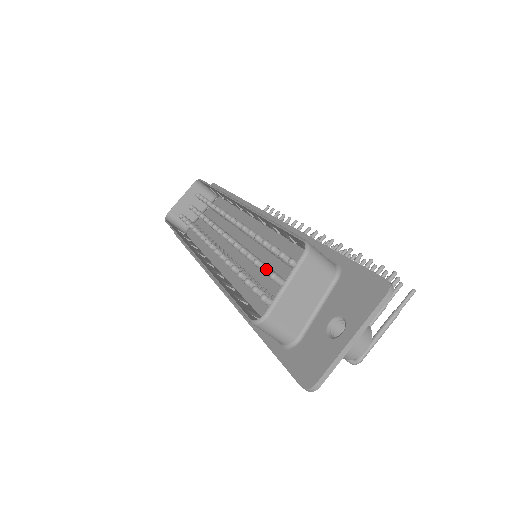
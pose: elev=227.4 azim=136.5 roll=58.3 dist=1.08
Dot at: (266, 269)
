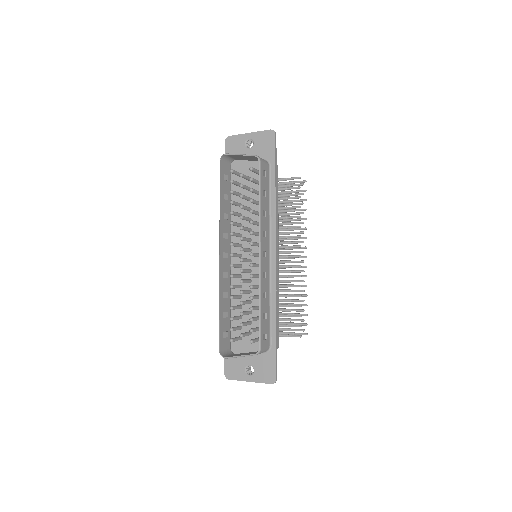
Dot at: occluded
